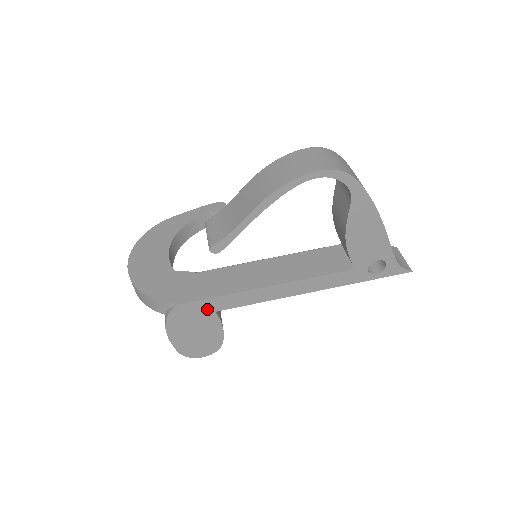
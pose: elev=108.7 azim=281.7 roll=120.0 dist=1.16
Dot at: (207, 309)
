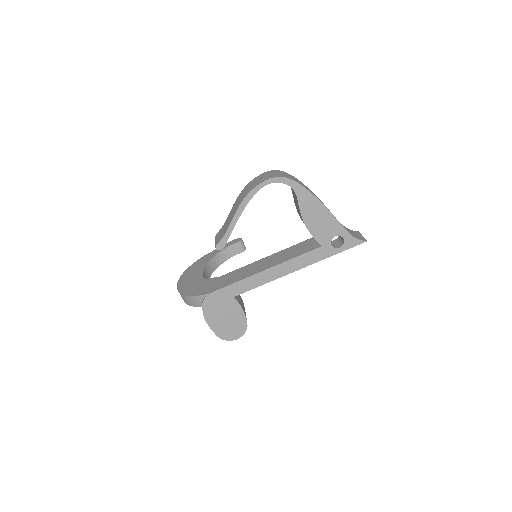
Dot at: (227, 296)
